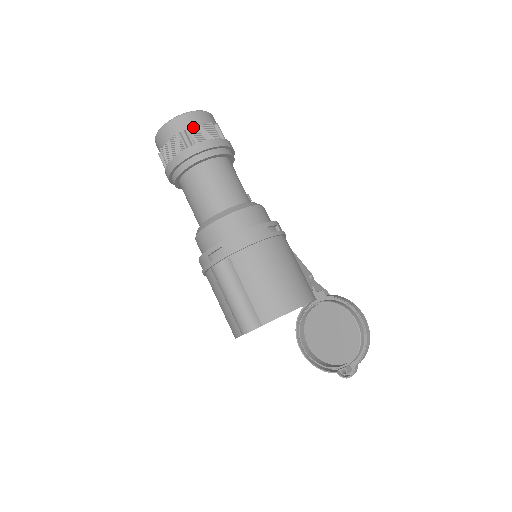
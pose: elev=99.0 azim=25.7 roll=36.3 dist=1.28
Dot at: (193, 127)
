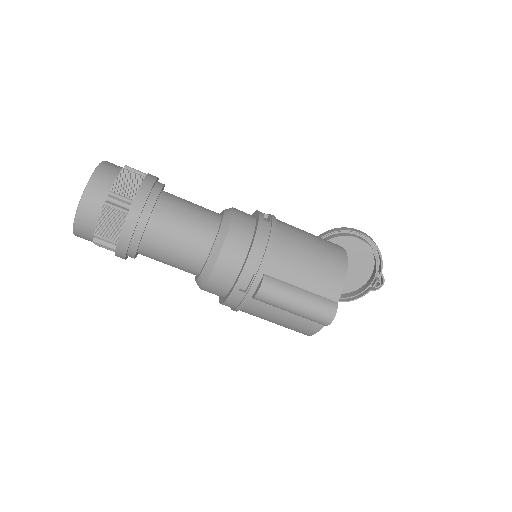
Dot at: (113, 186)
